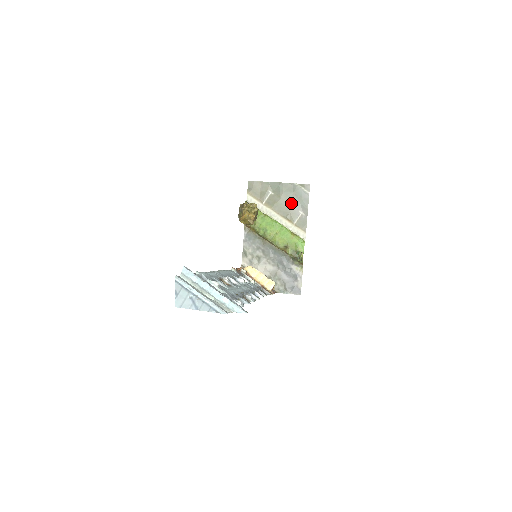
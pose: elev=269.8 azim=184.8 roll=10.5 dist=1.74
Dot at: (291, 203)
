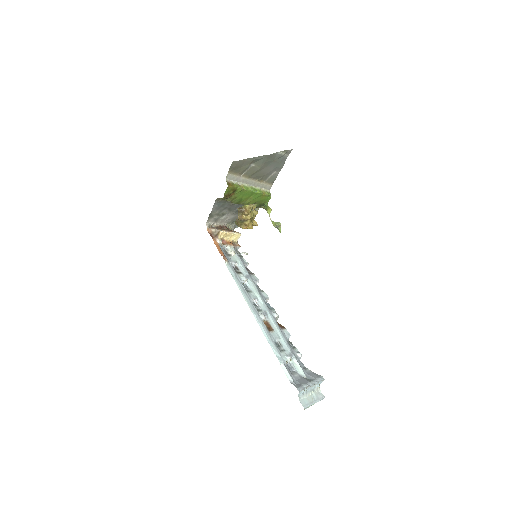
Dot at: (269, 168)
